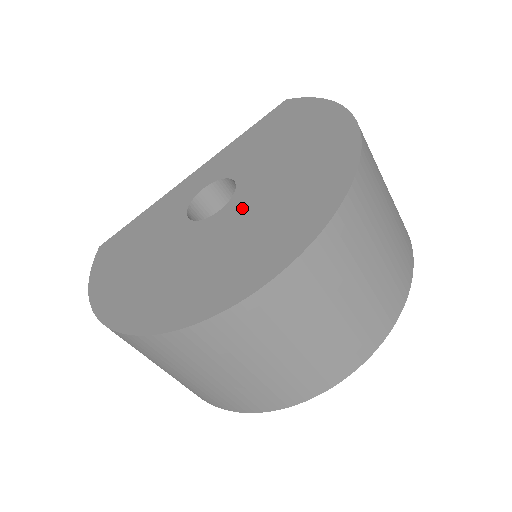
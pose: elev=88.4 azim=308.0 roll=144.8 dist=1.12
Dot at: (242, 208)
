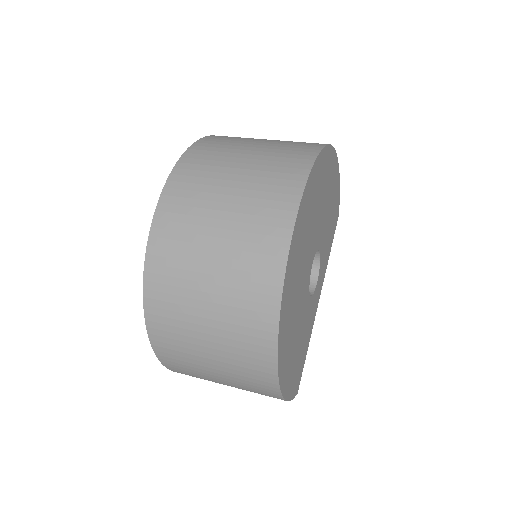
Dot at: occluded
